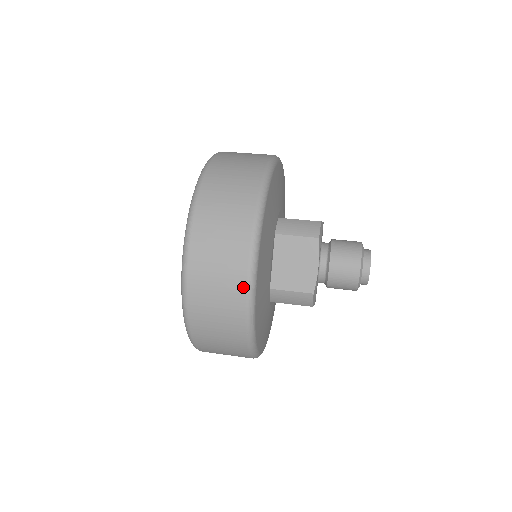
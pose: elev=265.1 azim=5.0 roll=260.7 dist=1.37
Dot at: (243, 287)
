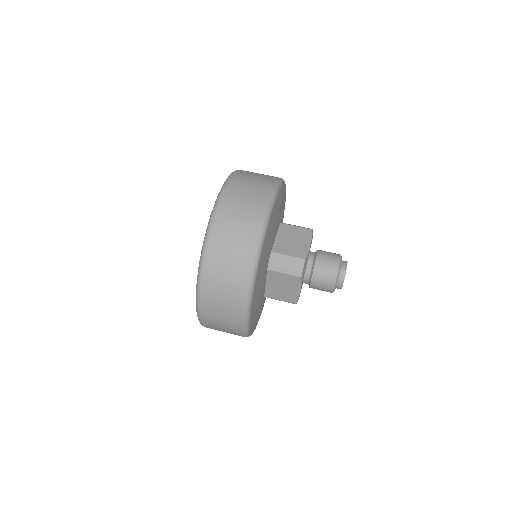
Dot at: (264, 205)
